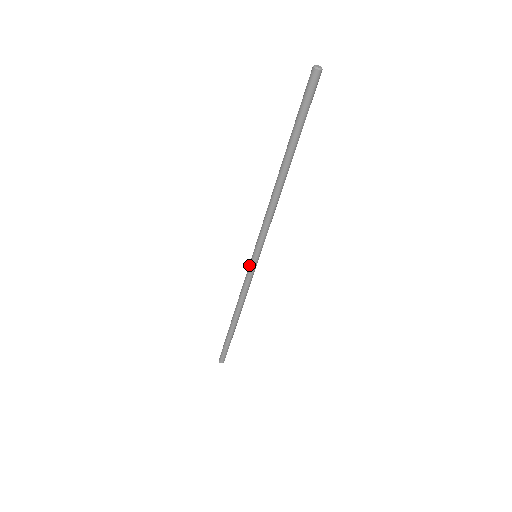
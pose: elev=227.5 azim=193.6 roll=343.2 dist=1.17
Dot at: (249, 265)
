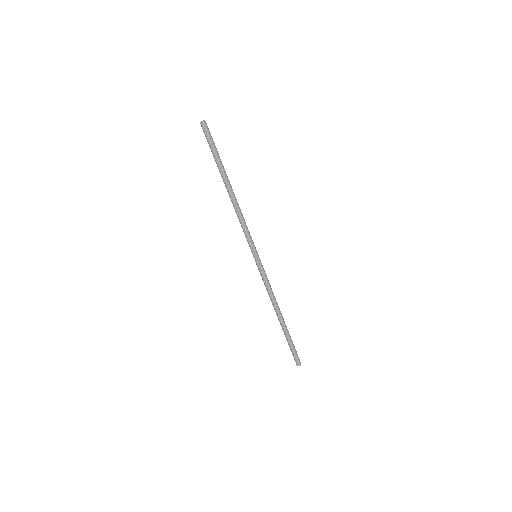
Dot at: (257, 266)
